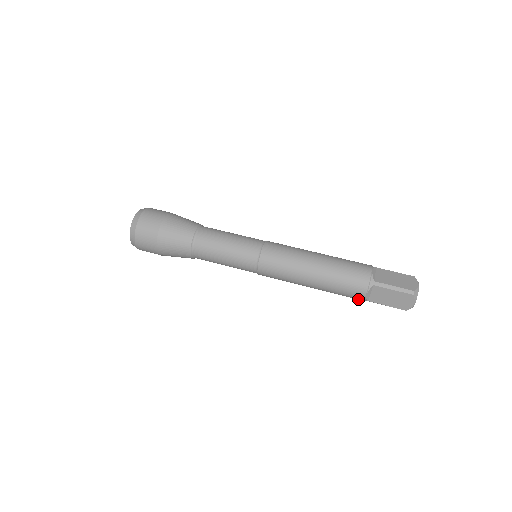
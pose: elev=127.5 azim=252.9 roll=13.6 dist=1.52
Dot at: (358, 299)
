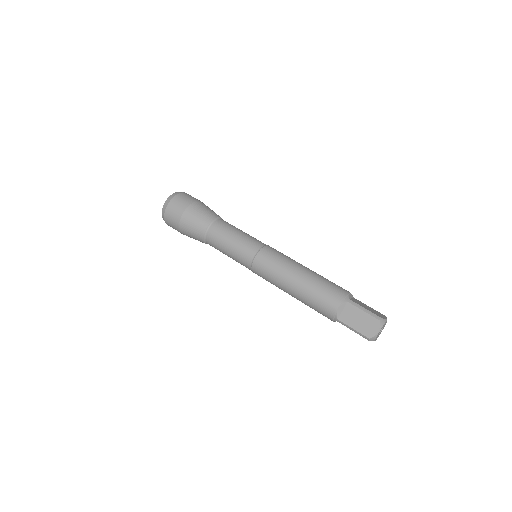
Dot at: occluded
